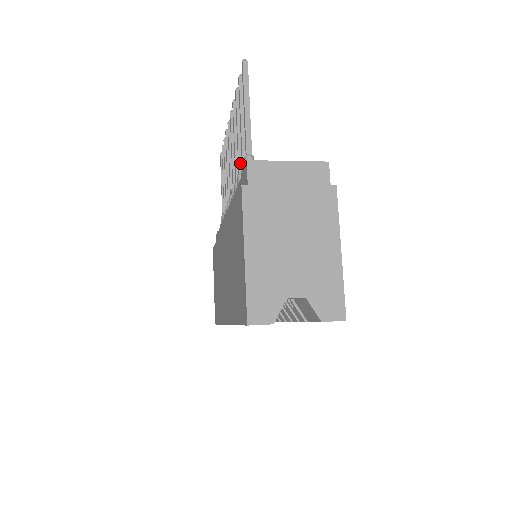
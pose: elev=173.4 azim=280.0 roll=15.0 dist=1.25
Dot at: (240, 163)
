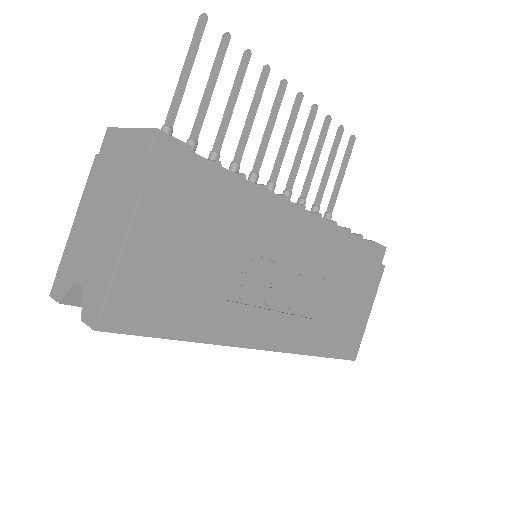
Dot at: (217, 139)
